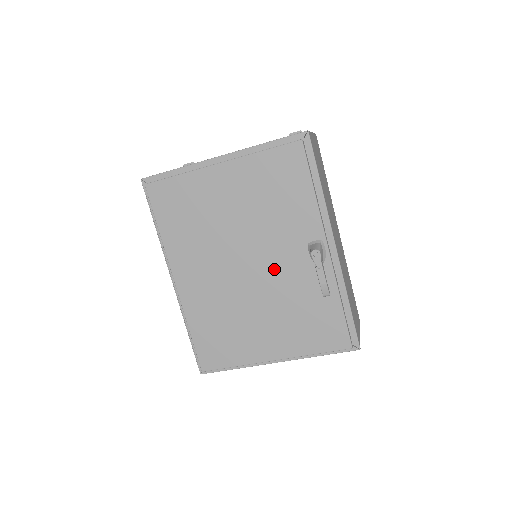
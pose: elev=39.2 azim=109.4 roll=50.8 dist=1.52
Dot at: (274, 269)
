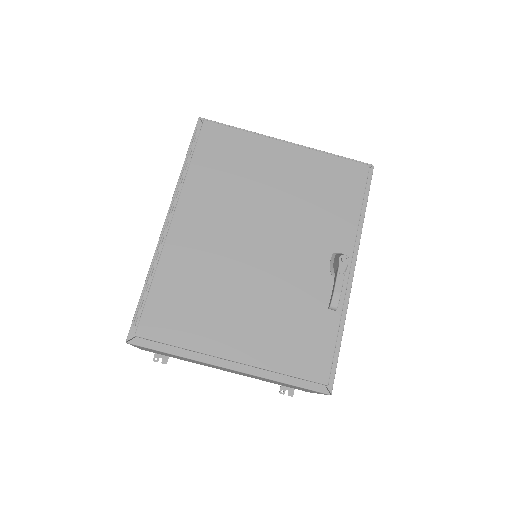
Dot at: (287, 260)
